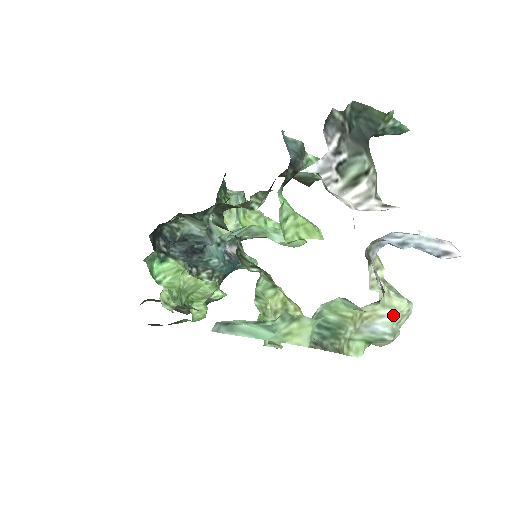
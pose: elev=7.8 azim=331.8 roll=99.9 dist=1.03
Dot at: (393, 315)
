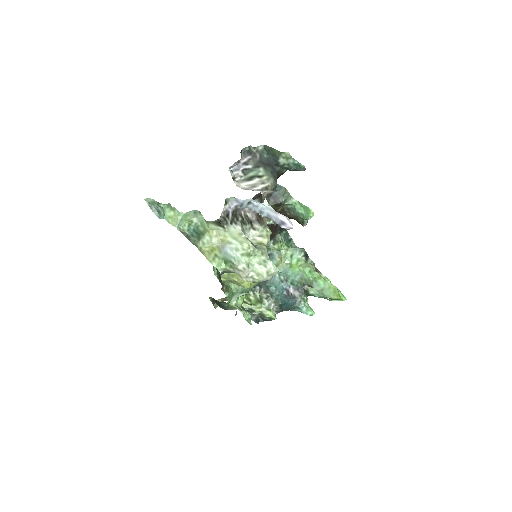
Dot at: (236, 245)
